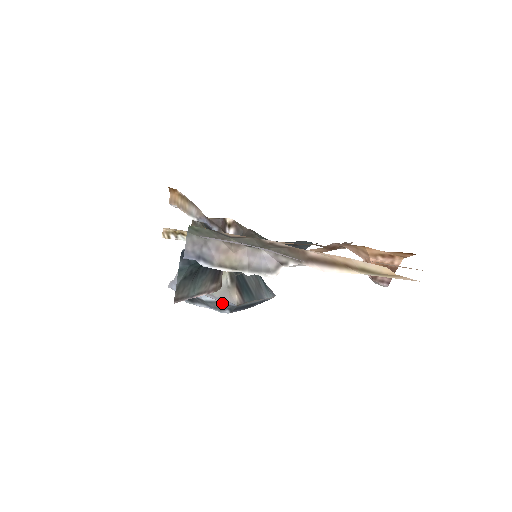
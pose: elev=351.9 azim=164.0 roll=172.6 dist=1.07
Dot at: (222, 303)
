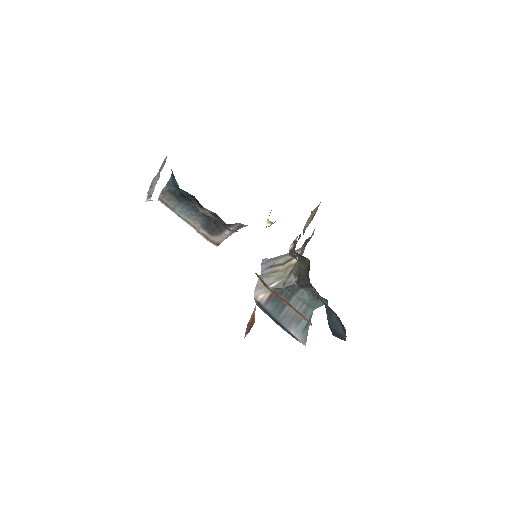
Dot at: occluded
